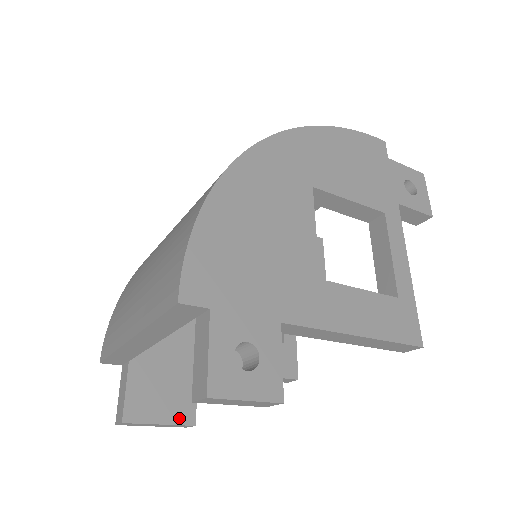
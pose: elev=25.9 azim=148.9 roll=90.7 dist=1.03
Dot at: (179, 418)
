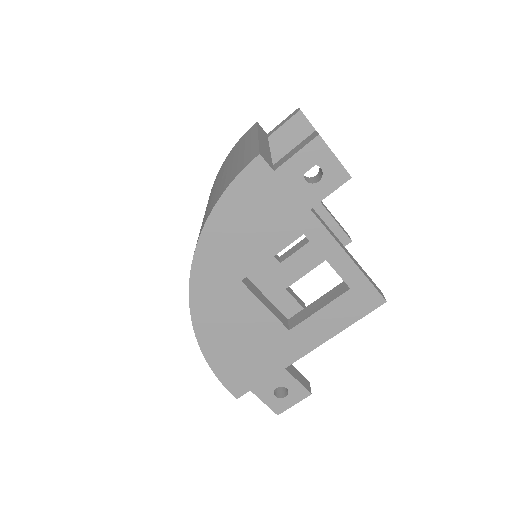
Dot at: occluded
